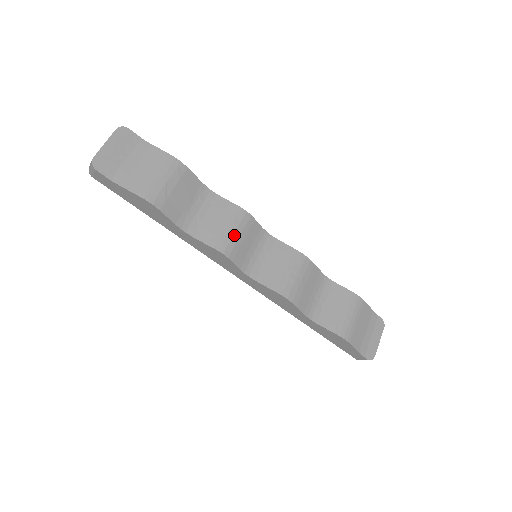
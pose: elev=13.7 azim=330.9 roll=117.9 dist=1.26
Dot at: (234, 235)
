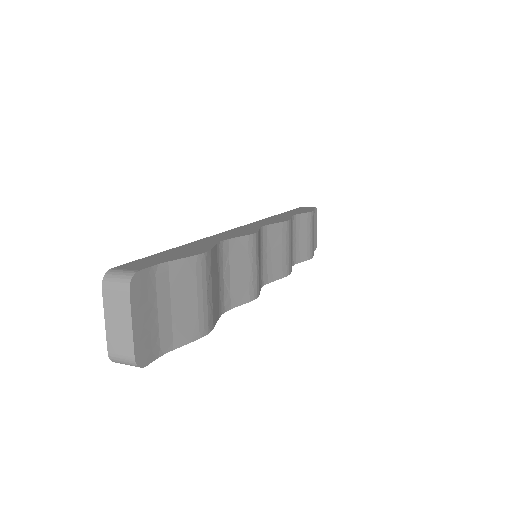
Dot at: (257, 270)
